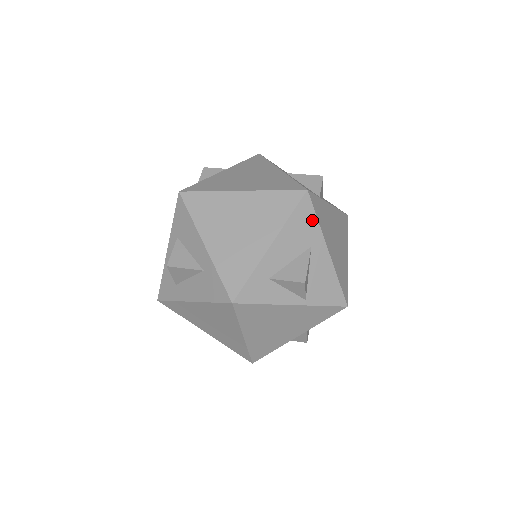
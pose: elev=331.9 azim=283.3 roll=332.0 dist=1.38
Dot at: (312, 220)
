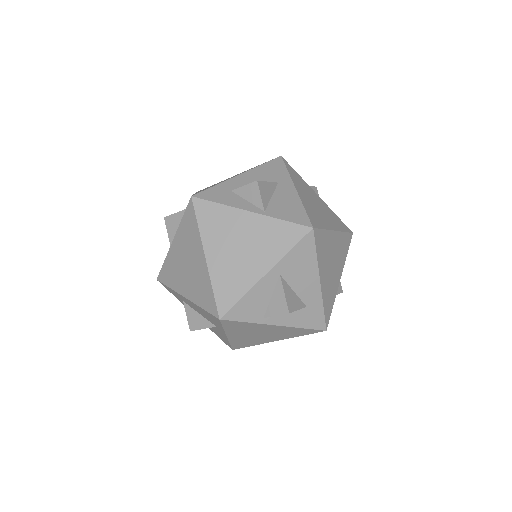
Dot at: (282, 170)
